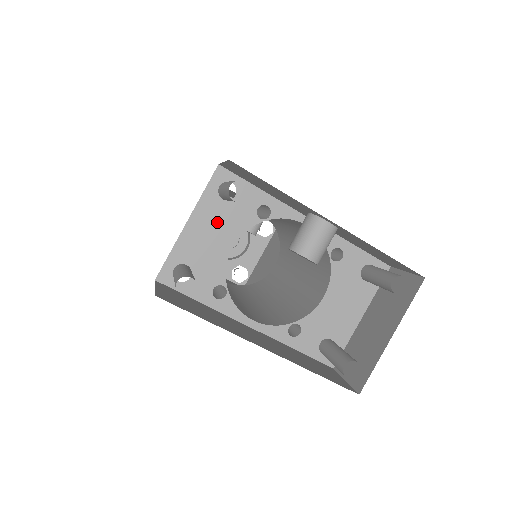
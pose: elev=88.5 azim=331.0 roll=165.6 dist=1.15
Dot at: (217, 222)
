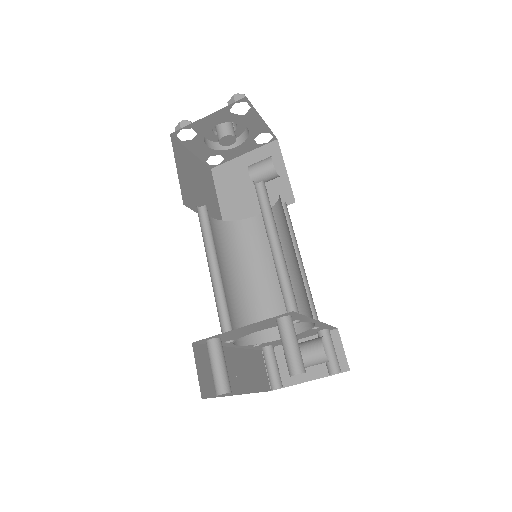
Dot at: (261, 326)
